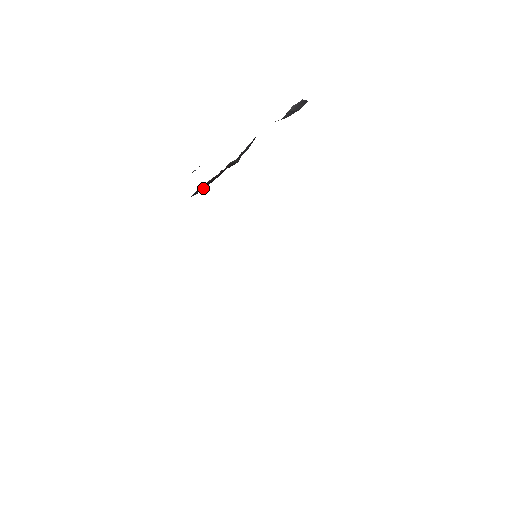
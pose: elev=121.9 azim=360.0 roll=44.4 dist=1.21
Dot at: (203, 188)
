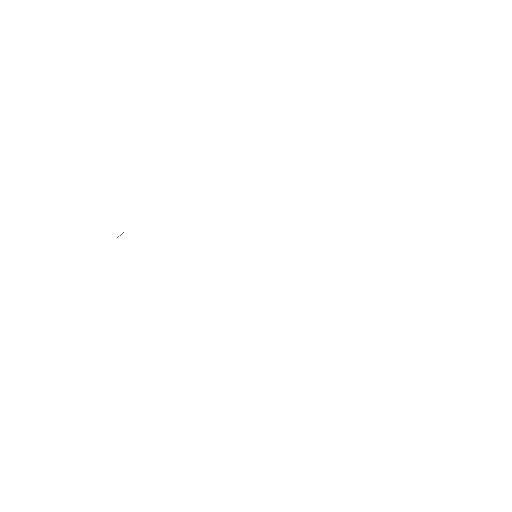
Dot at: occluded
